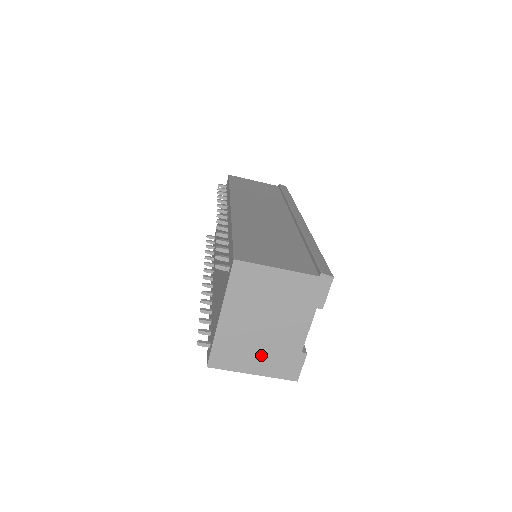
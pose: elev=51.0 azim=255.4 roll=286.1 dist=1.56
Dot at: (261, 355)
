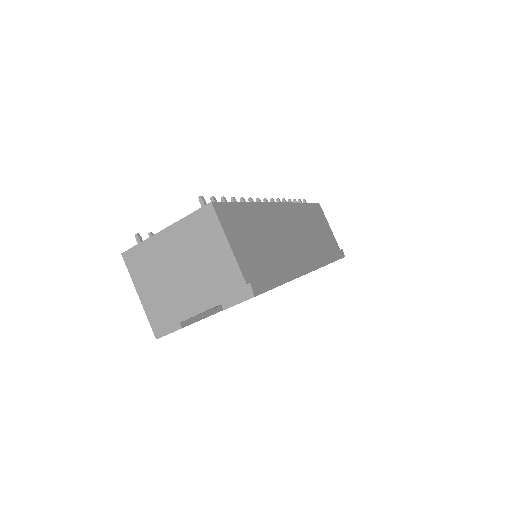
Dot at: (157, 290)
